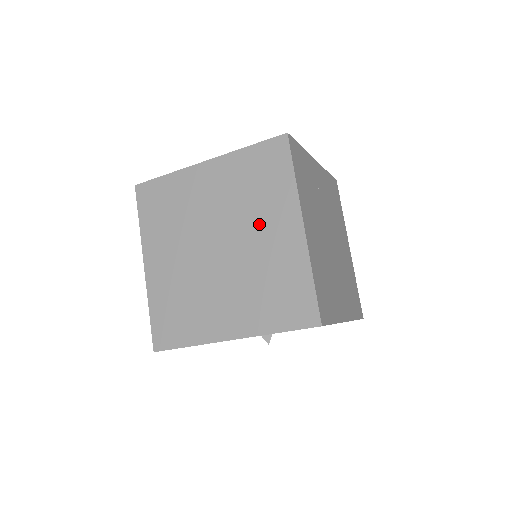
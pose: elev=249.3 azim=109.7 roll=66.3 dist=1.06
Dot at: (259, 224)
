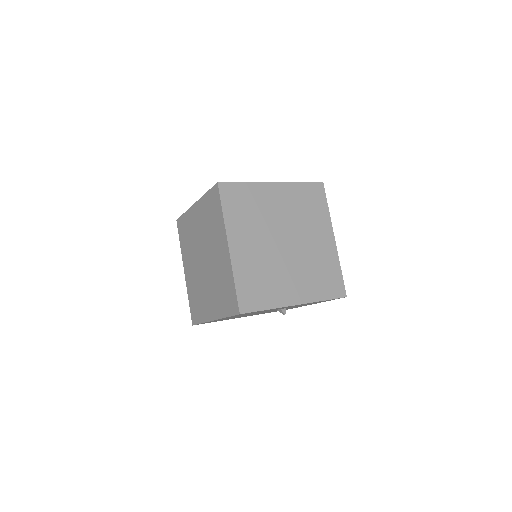
Dot at: (311, 232)
